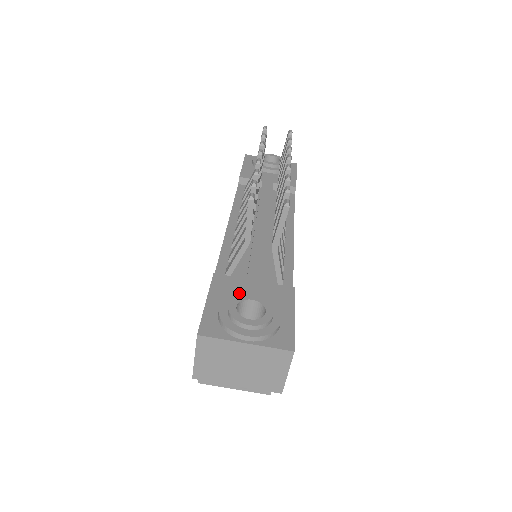
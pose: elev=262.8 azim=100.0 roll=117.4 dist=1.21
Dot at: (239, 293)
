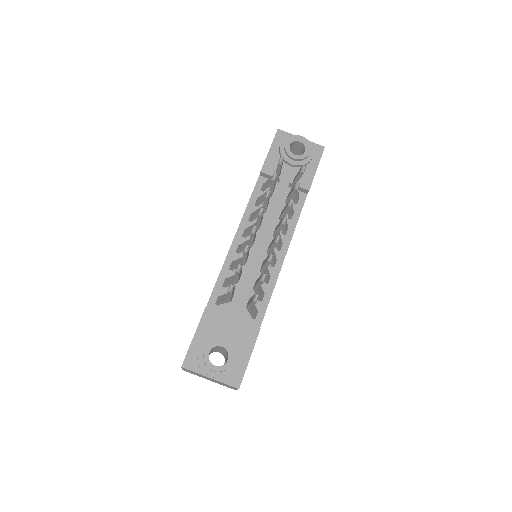
Dot at: (216, 335)
